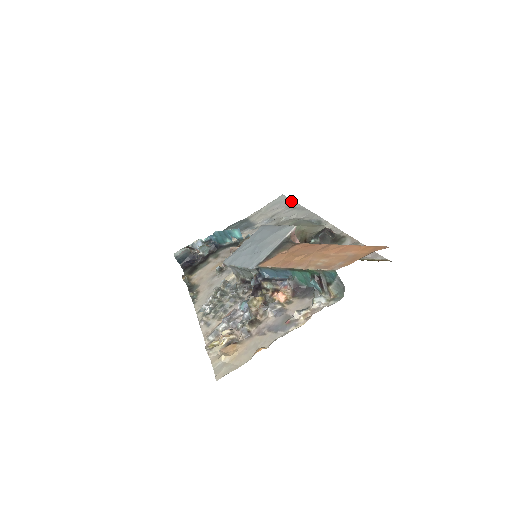
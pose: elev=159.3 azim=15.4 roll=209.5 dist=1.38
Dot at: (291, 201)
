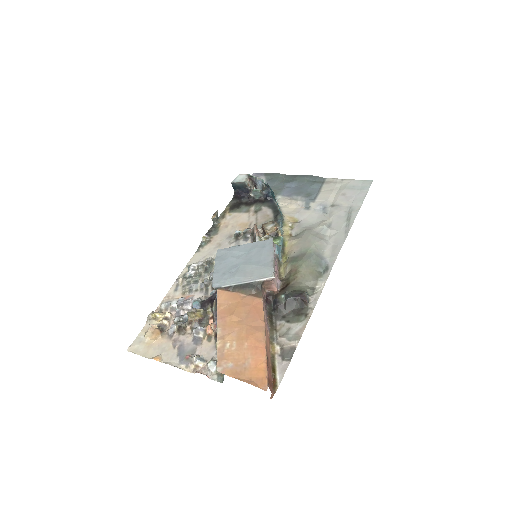
Dot at: (360, 203)
